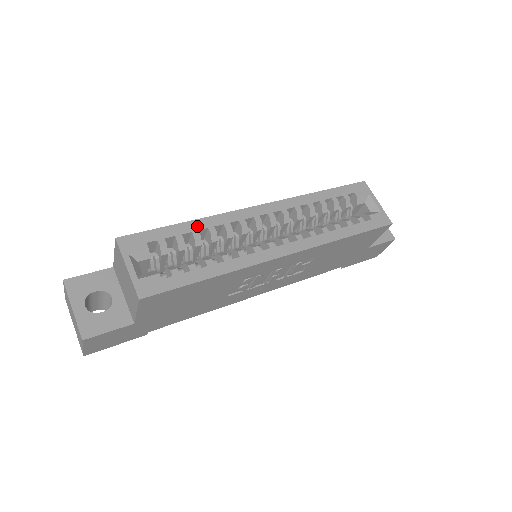
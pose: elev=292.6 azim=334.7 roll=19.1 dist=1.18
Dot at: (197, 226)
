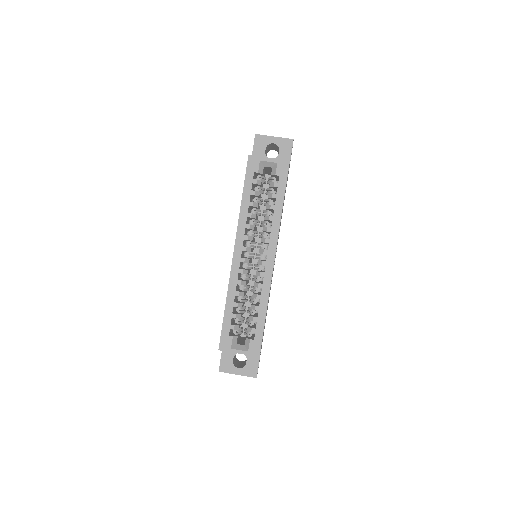
Dot at: (231, 301)
